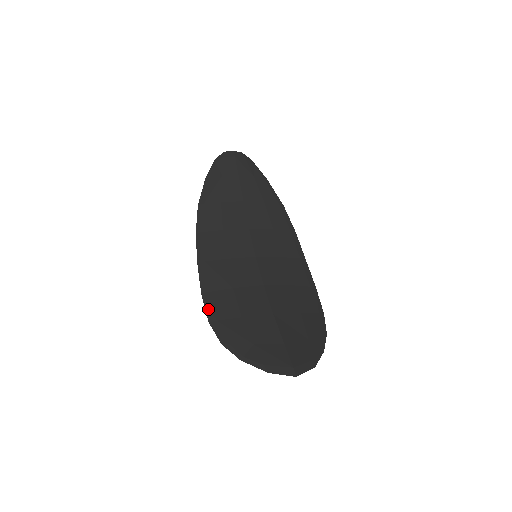
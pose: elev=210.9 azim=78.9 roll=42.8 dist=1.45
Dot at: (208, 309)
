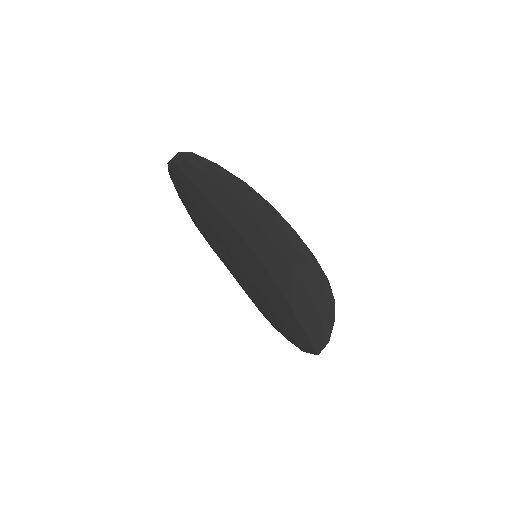
Dot at: (255, 304)
